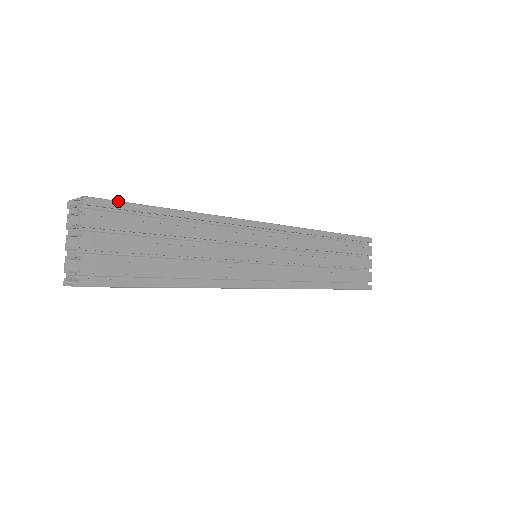
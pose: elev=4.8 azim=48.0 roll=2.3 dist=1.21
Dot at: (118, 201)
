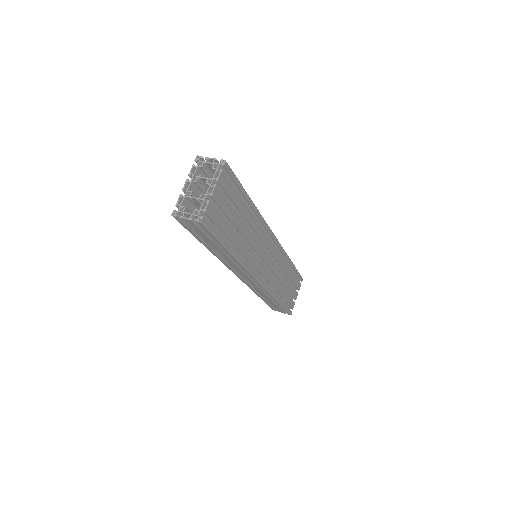
Dot at: occluded
